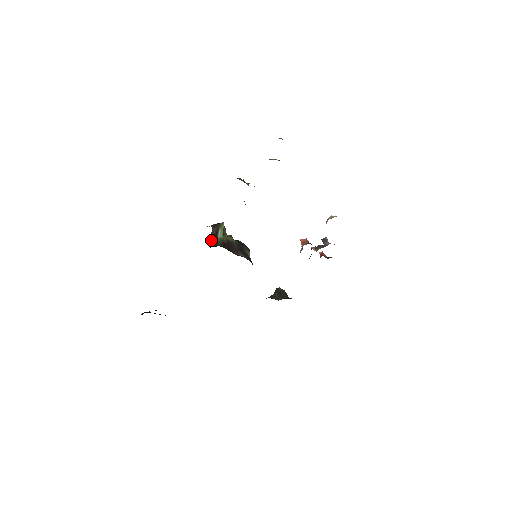
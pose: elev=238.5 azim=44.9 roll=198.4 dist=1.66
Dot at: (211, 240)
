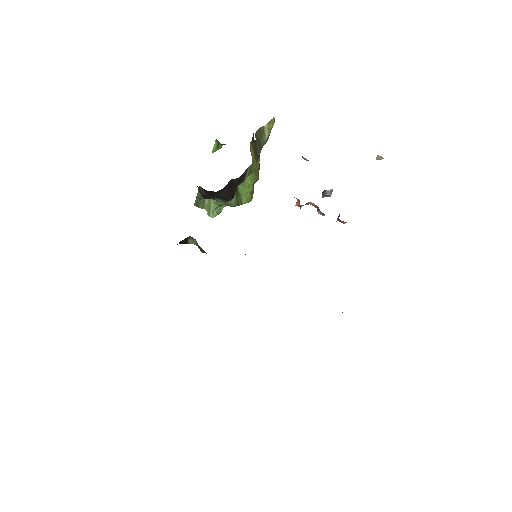
Dot at: occluded
